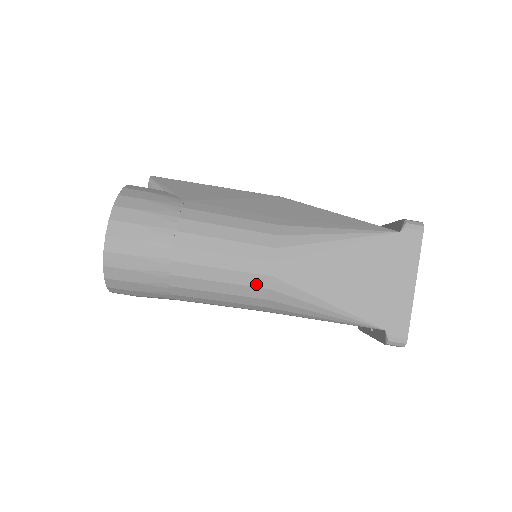
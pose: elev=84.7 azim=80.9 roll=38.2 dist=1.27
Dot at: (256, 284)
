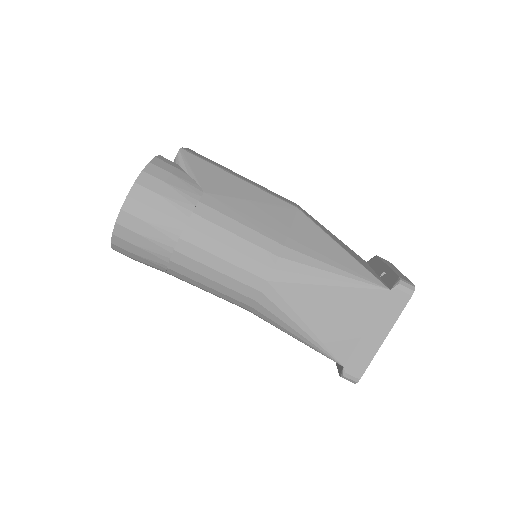
Dot at: (245, 293)
